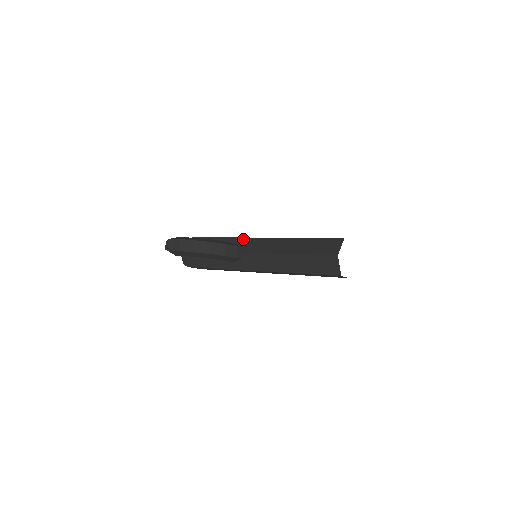
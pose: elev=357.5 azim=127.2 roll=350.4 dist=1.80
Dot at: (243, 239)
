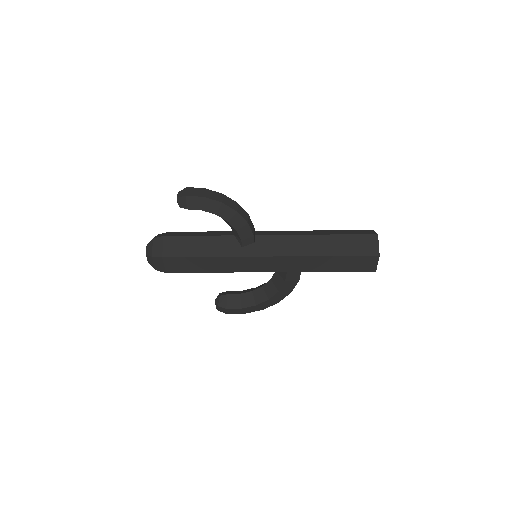
Dot at: occluded
